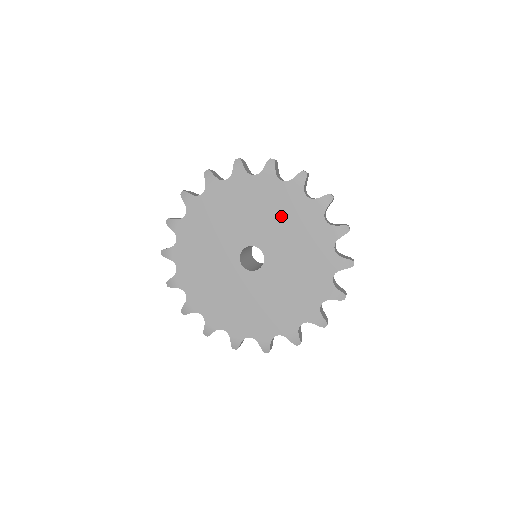
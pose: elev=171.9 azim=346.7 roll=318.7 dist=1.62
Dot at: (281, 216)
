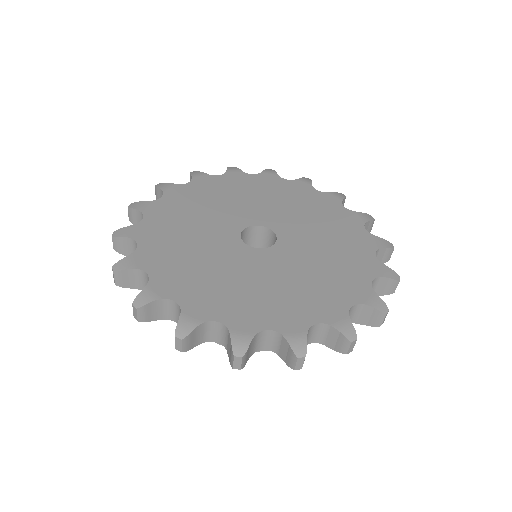
Dot at: (332, 242)
